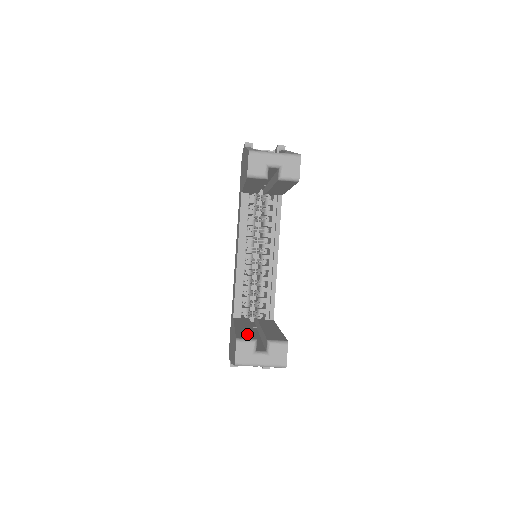
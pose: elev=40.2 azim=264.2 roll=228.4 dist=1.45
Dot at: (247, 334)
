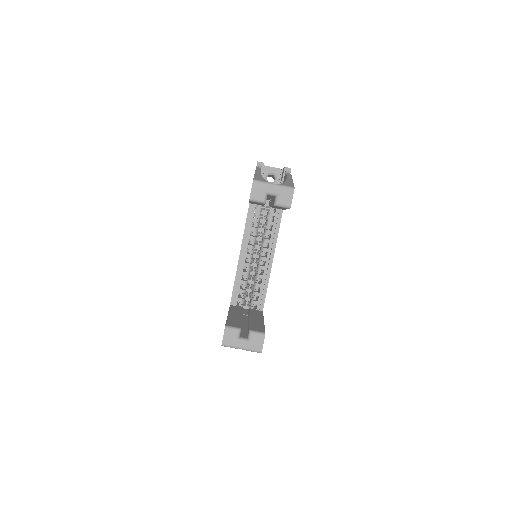
Dot at: (235, 322)
